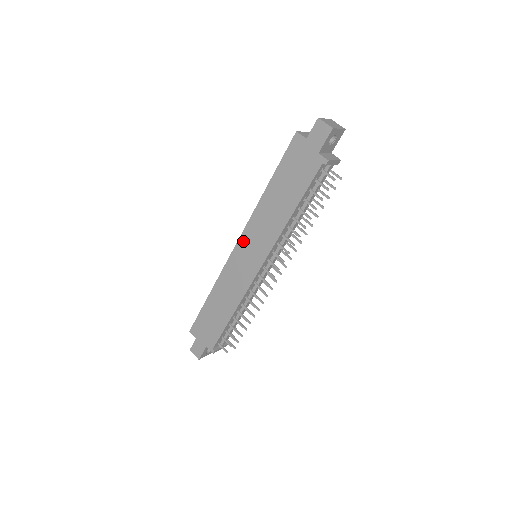
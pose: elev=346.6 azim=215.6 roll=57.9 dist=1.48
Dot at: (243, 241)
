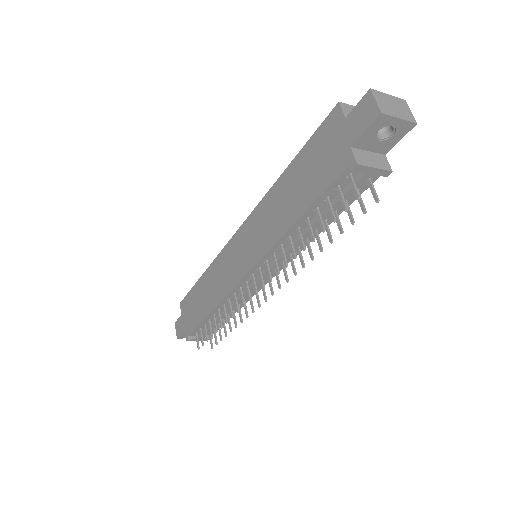
Dot at: (243, 230)
